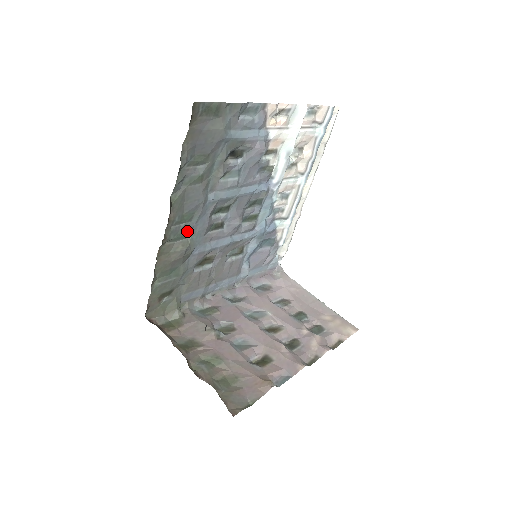
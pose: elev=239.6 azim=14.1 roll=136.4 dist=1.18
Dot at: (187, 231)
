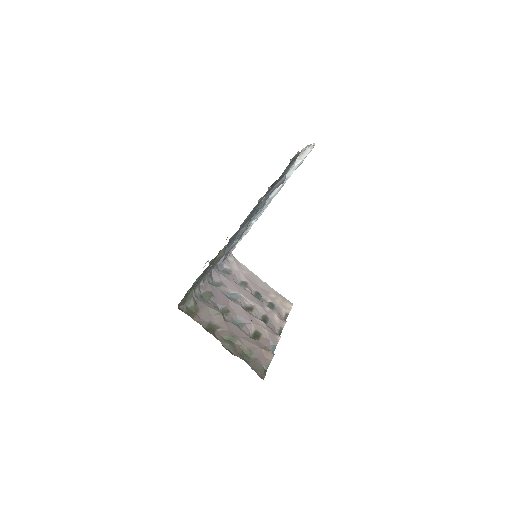
Dot at: occluded
